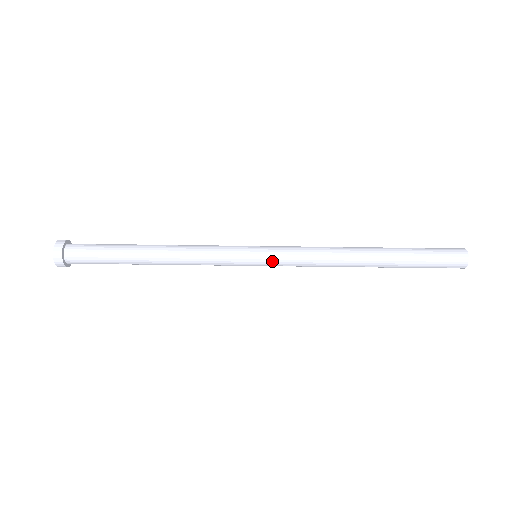
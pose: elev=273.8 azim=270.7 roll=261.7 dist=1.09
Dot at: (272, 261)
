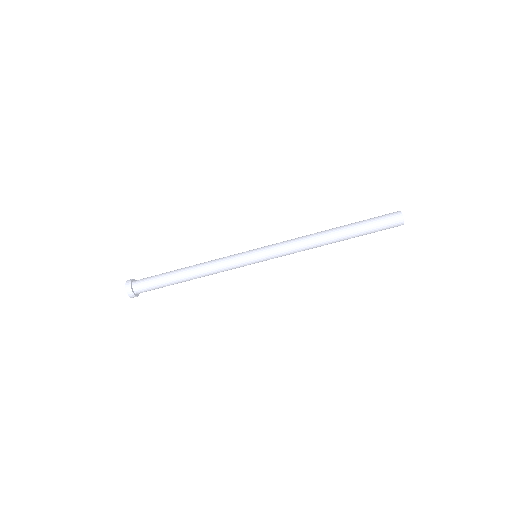
Dot at: (268, 259)
